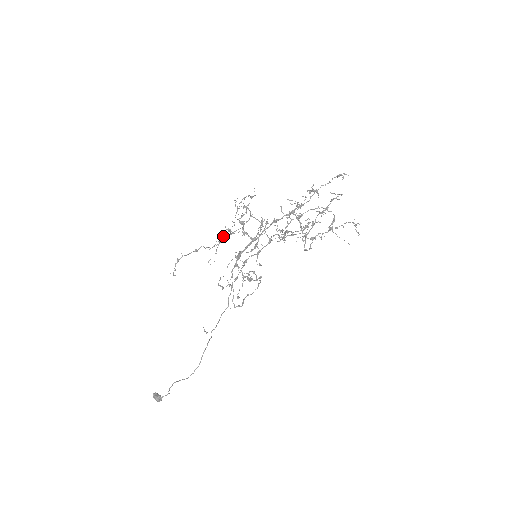
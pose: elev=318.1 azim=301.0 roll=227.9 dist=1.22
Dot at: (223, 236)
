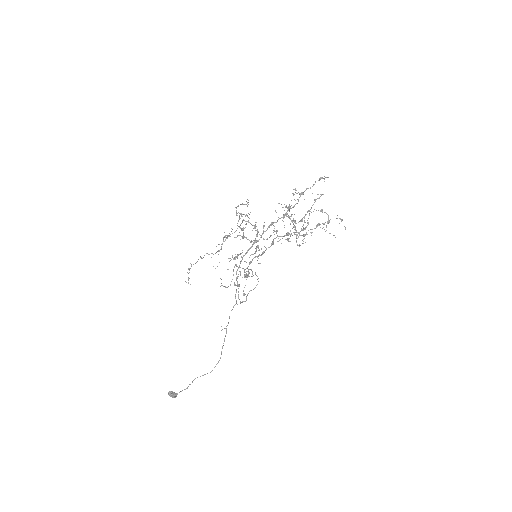
Dot at: occluded
